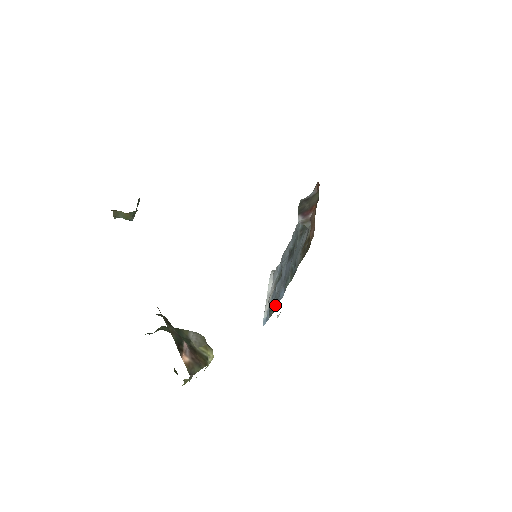
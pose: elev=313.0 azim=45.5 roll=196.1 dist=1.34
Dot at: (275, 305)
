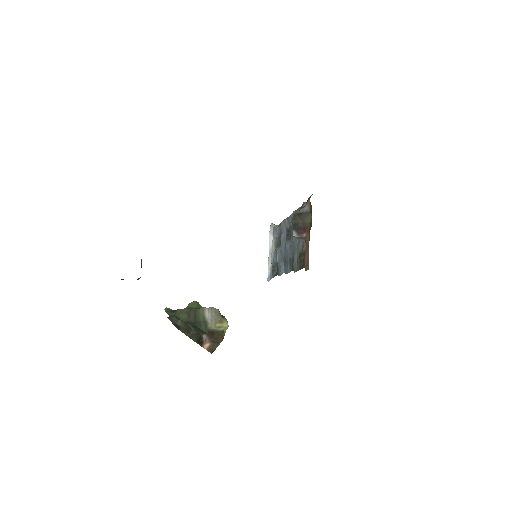
Dot at: (277, 268)
